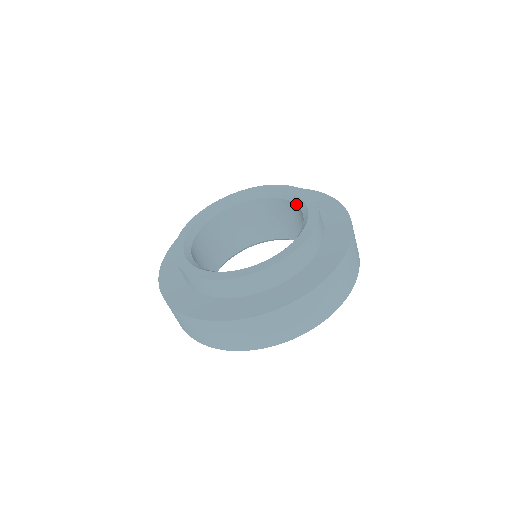
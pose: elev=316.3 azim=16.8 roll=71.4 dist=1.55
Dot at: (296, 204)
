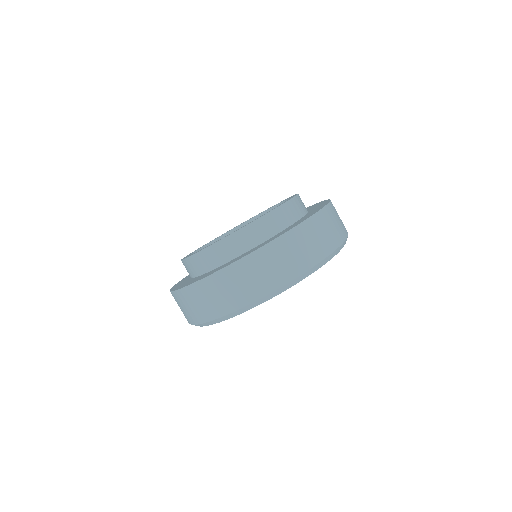
Dot at: occluded
